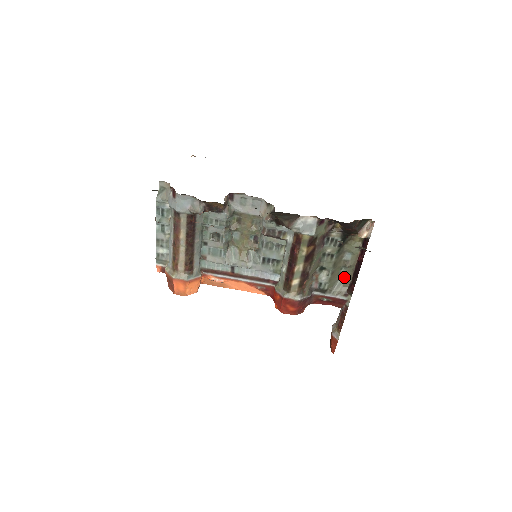
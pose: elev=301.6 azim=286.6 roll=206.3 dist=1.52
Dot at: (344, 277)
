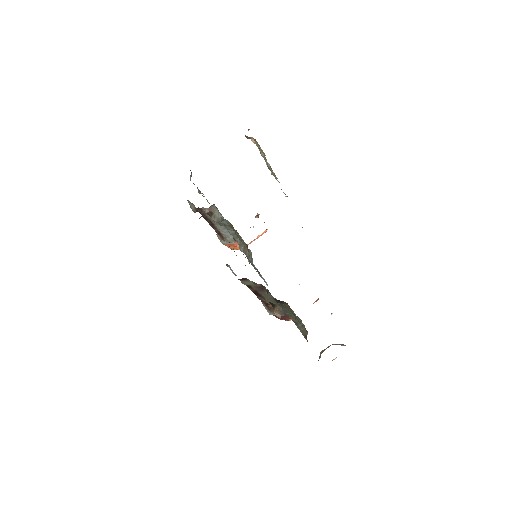
Dot at: occluded
